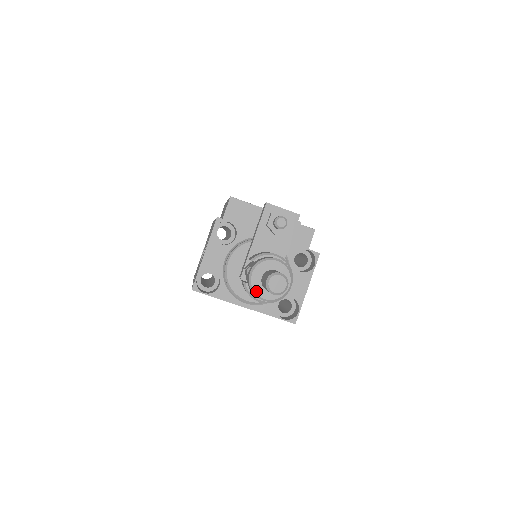
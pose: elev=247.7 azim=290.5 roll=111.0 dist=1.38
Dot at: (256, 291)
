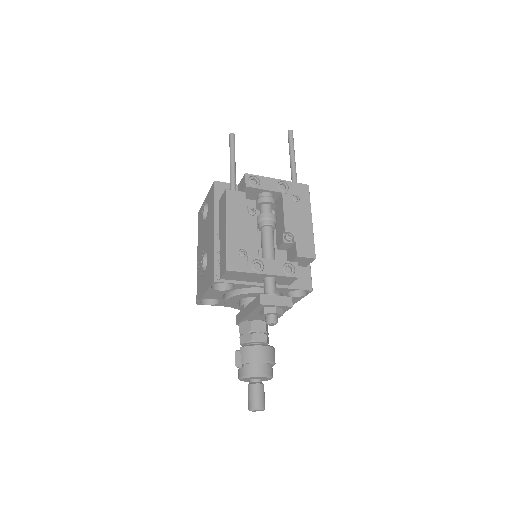
Dot at: (244, 381)
